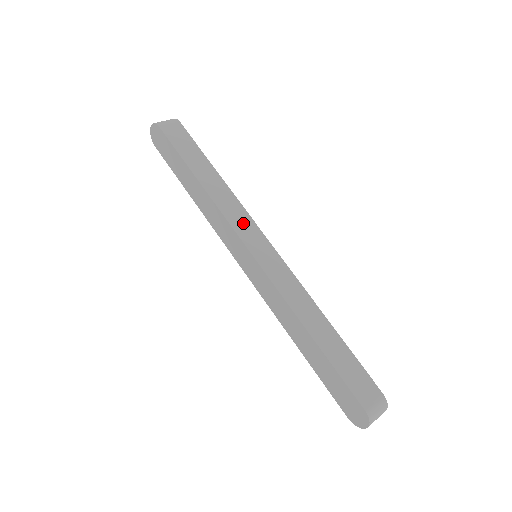
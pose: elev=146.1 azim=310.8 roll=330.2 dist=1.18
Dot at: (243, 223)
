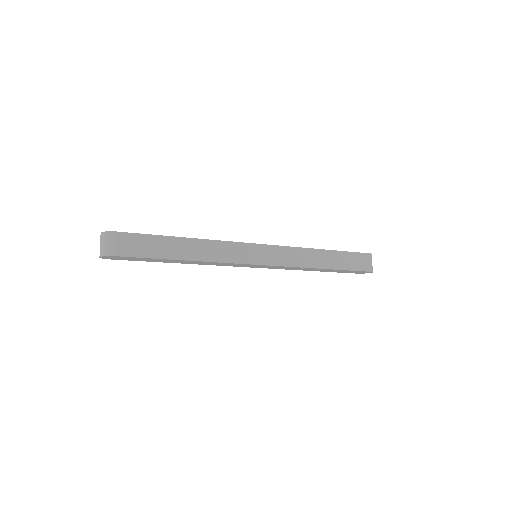
Dot at: (238, 252)
